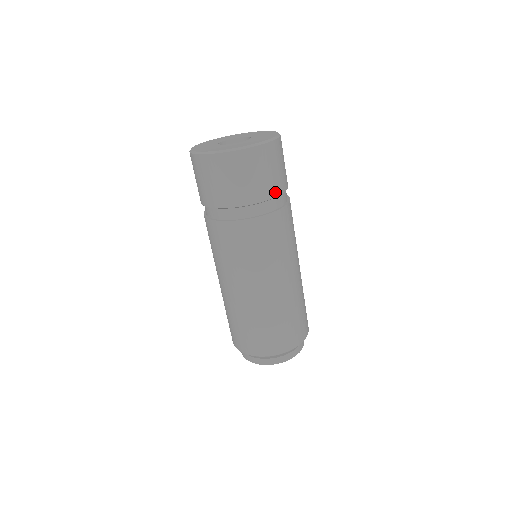
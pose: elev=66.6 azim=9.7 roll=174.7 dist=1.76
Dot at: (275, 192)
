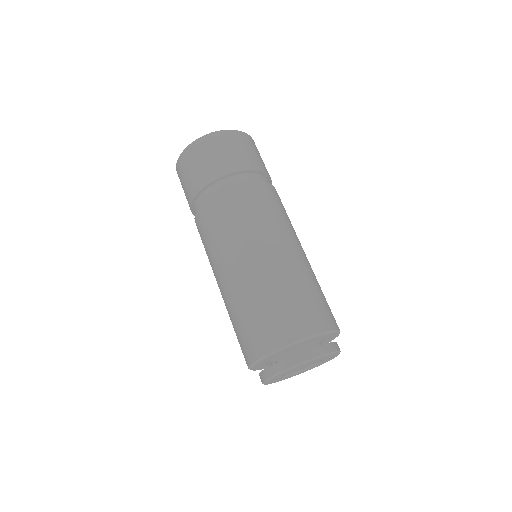
Dot at: (268, 174)
